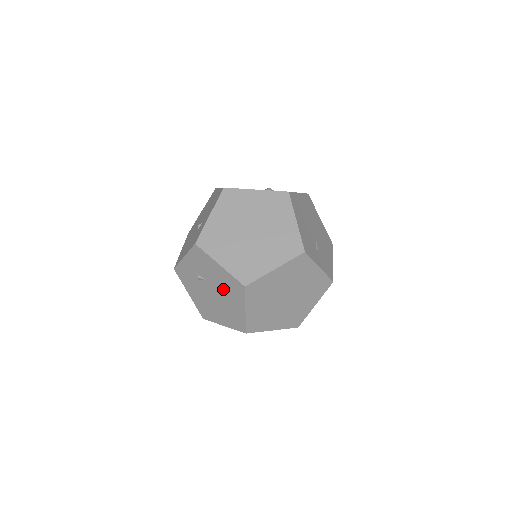
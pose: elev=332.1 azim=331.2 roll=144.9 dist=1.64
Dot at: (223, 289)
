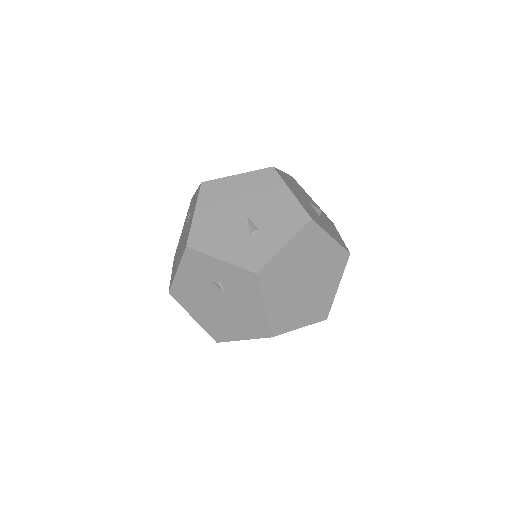
Dot at: (239, 314)
